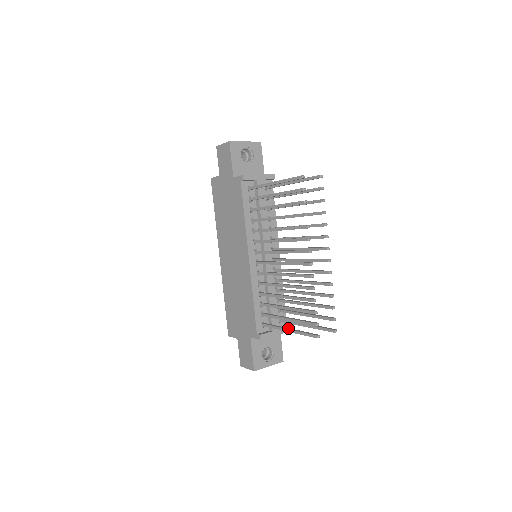
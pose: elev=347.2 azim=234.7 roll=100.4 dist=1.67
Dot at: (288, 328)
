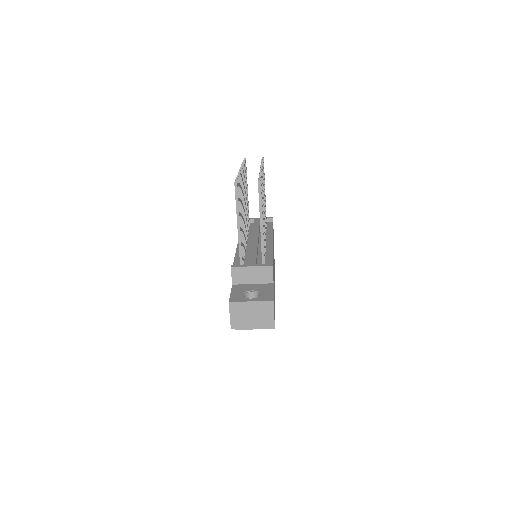
Dot at: (239, 226)
